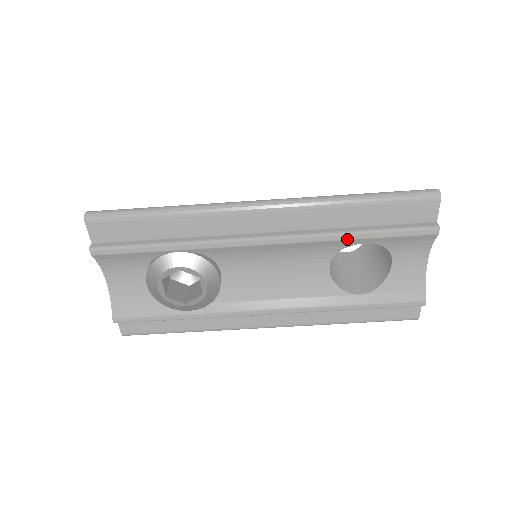
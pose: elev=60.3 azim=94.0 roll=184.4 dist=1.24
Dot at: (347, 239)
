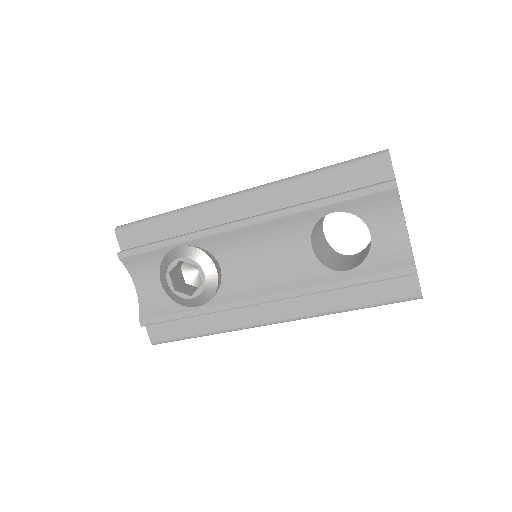
Dot at: (312, 208)
